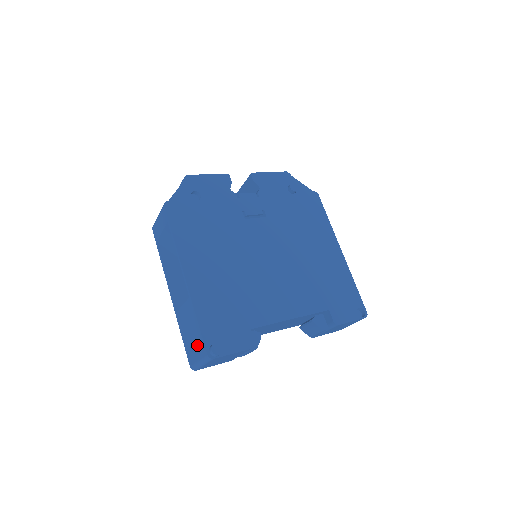
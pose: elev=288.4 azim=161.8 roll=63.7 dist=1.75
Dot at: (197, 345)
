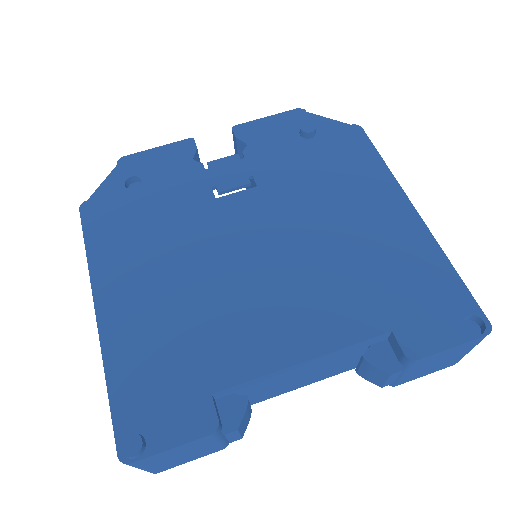
Dot at: occluded
